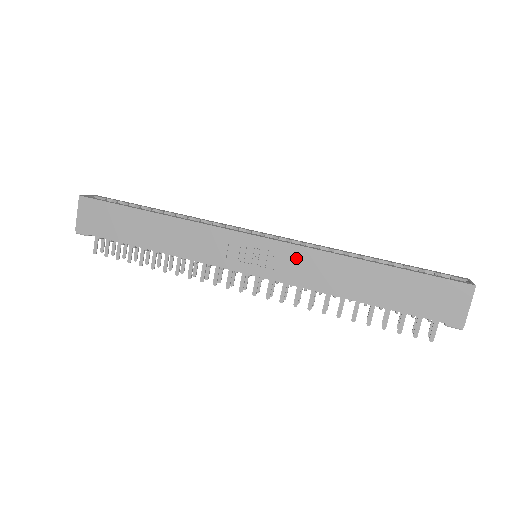
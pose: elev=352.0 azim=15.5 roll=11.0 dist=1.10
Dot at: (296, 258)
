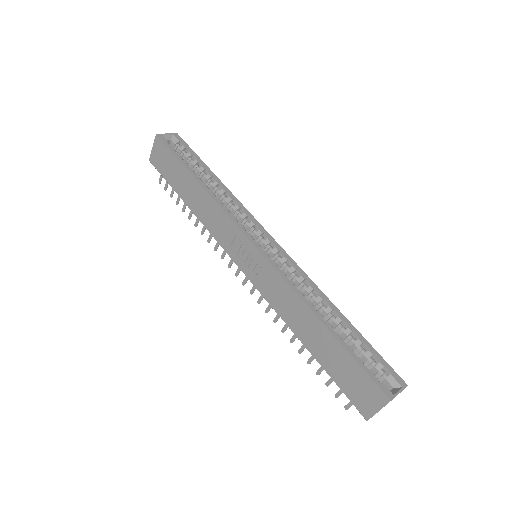
Dot at: (274, 281)
